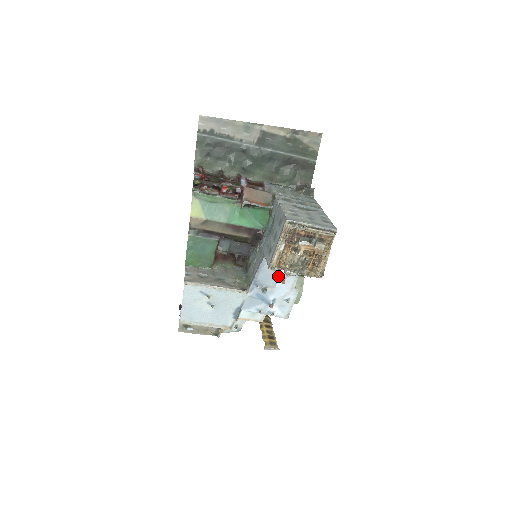
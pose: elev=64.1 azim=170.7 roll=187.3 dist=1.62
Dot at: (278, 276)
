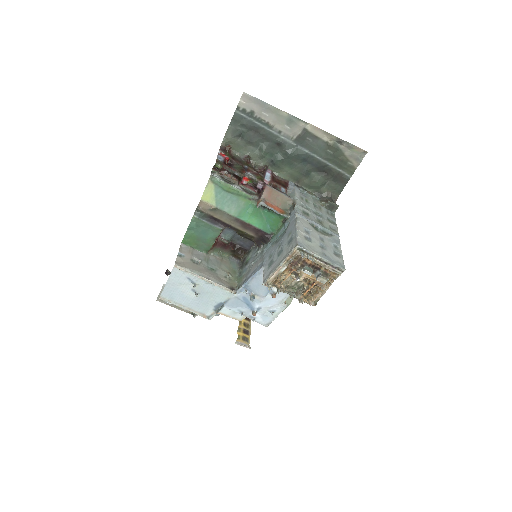
Dot at: occluded
